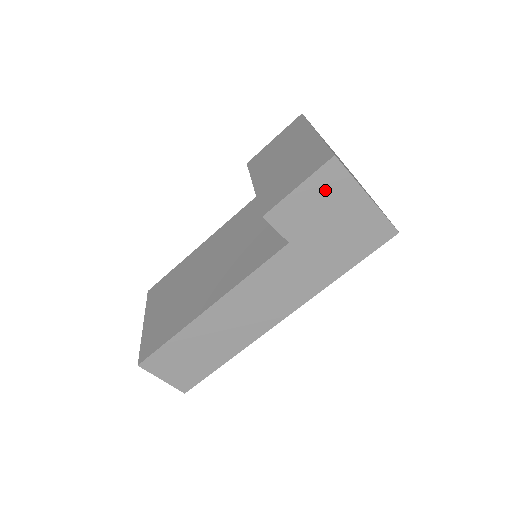
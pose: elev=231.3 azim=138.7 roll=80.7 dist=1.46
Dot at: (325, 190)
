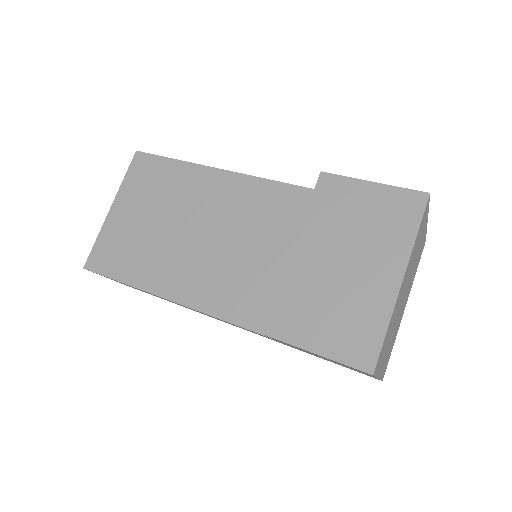
Dot at: occluded
